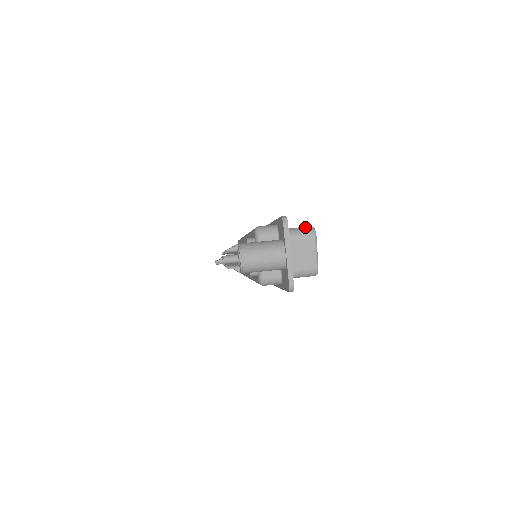
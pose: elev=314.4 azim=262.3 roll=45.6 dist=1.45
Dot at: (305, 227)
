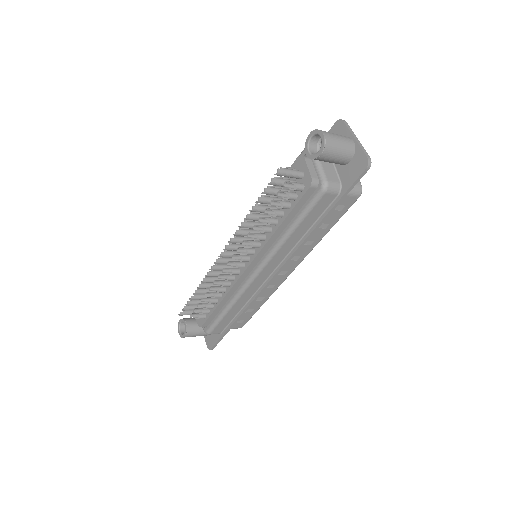
Dot at: occluded
